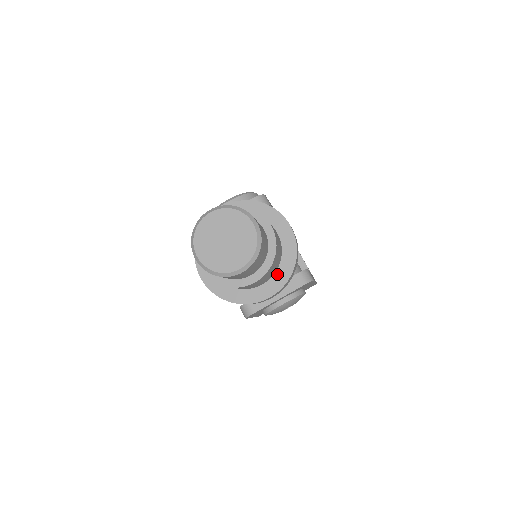
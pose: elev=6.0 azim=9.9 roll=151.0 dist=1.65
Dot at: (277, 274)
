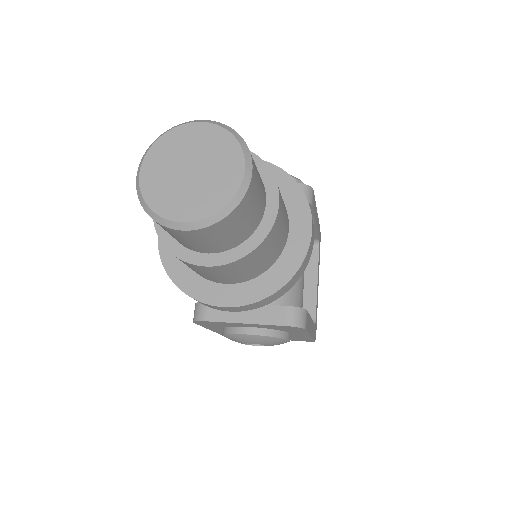
Dot at: (253, 282)
